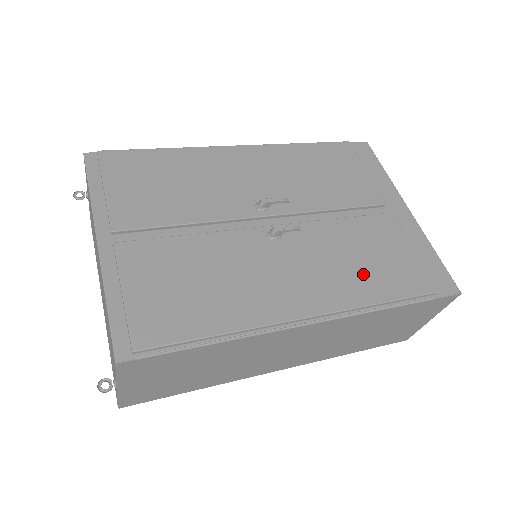
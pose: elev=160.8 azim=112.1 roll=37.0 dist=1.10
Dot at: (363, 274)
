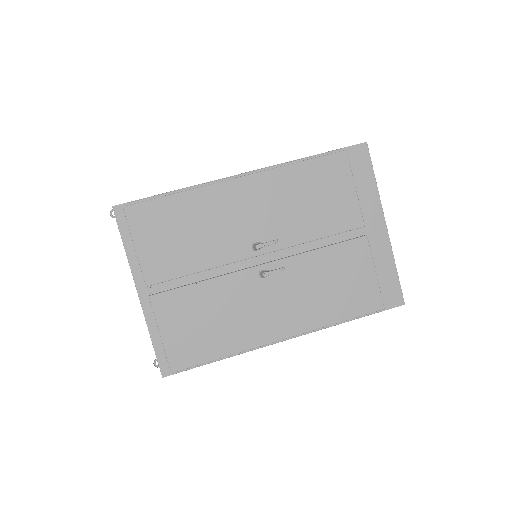
Dot at: (329, 300)
